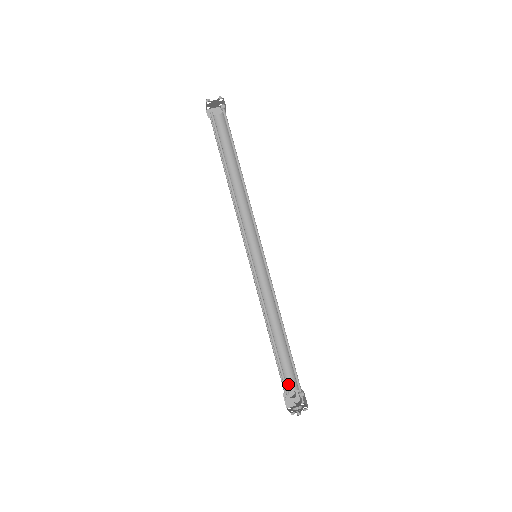
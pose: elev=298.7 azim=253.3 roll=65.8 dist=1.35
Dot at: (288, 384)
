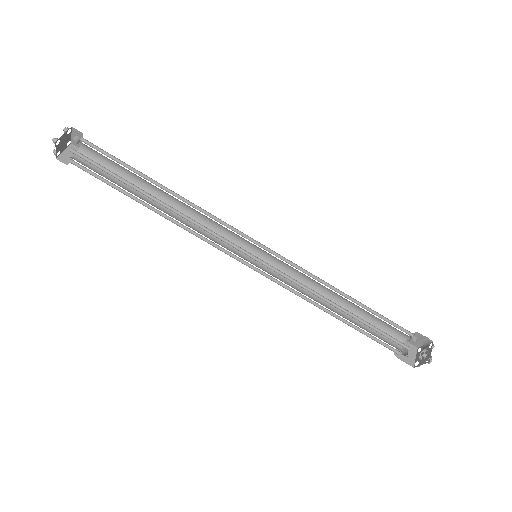
Dot at: (394, 345)
